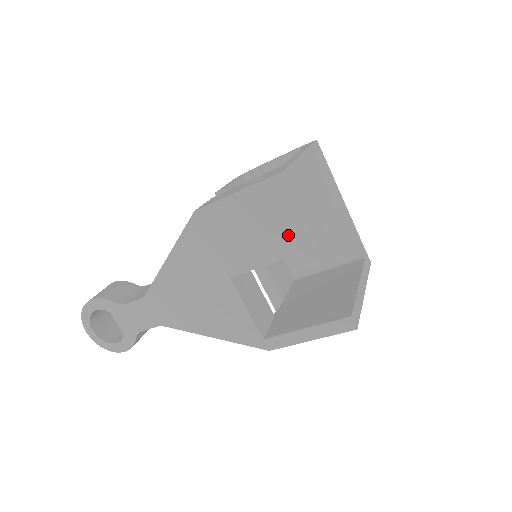
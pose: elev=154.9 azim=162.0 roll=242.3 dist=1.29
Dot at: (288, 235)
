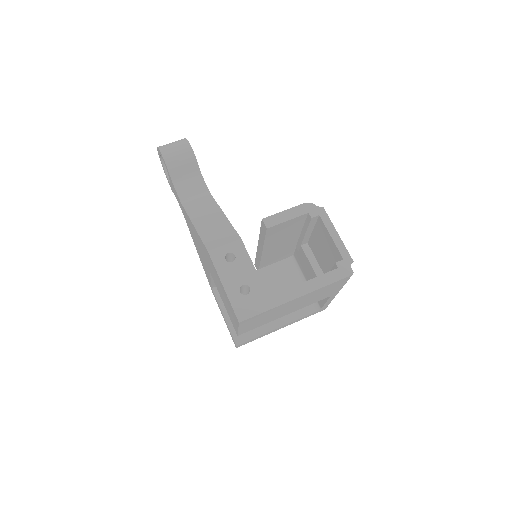
Dot at: (231, 317)
